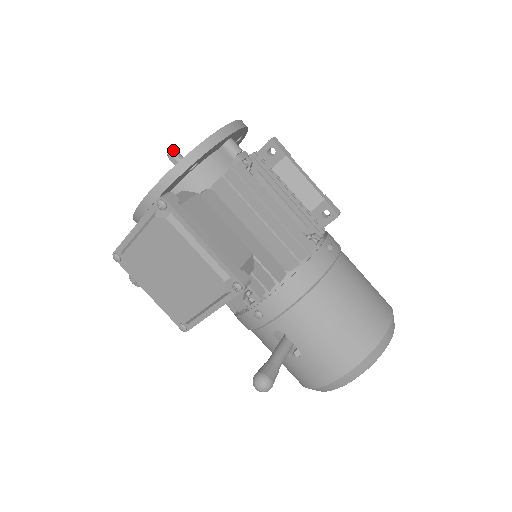
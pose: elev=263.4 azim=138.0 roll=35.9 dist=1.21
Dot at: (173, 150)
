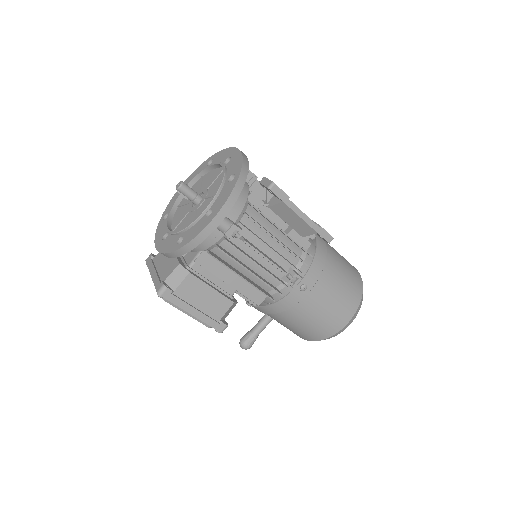
Dot at: (179, 188)
